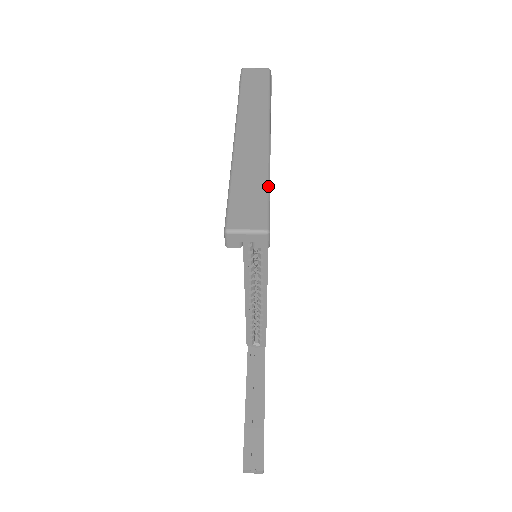
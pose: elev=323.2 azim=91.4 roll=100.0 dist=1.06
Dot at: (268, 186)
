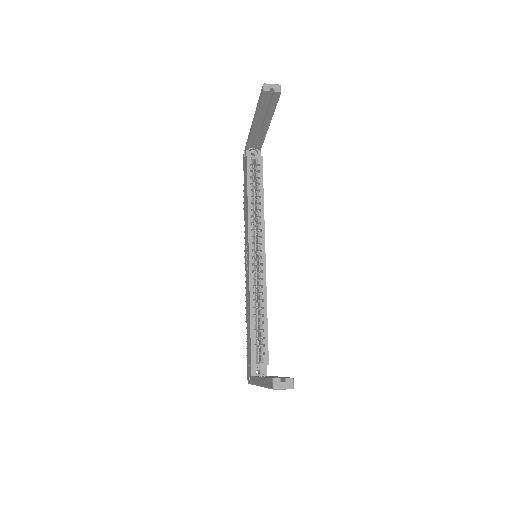
Dot at: occluded
